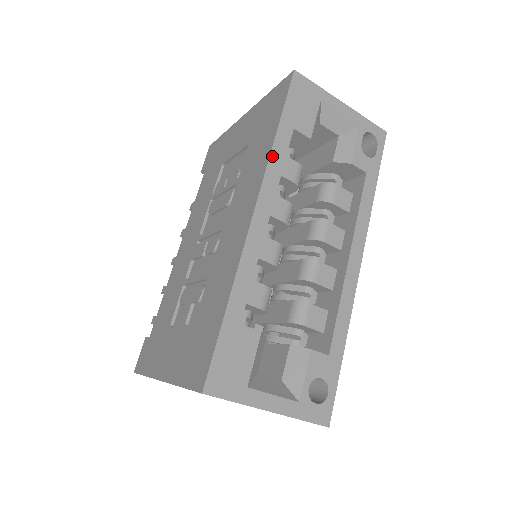
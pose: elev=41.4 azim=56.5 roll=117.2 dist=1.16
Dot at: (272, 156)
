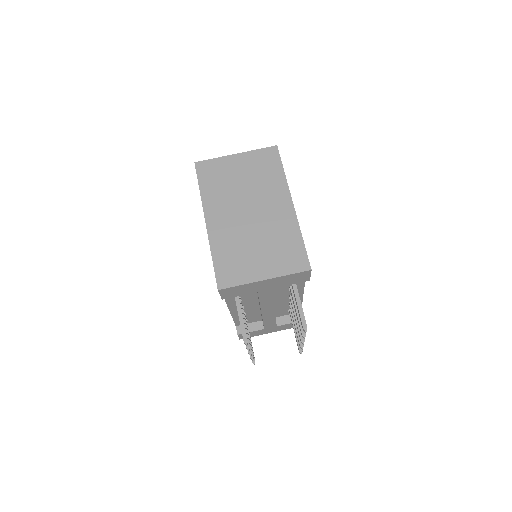
Dot at: occluded
